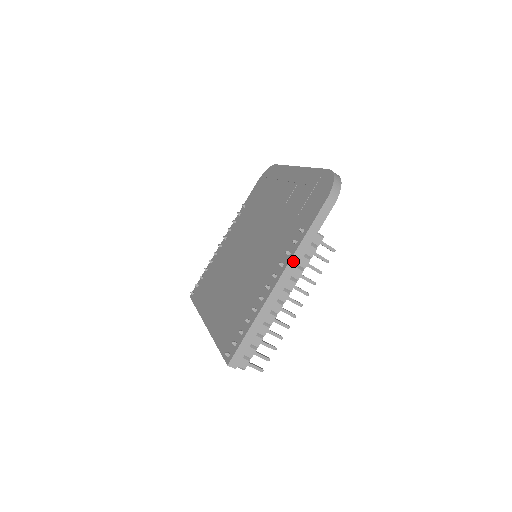
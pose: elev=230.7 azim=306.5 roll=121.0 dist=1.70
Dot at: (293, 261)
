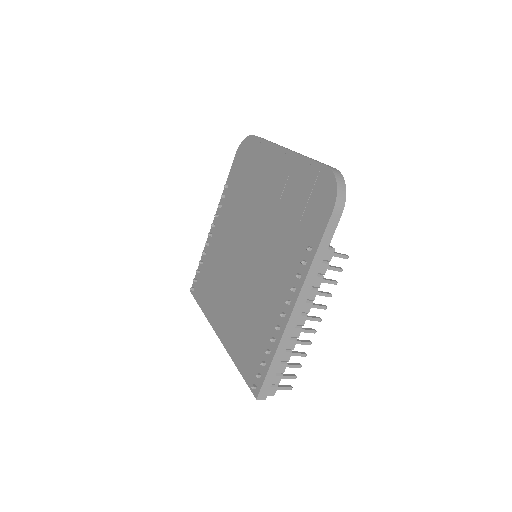
Dot at: (306, 285)
